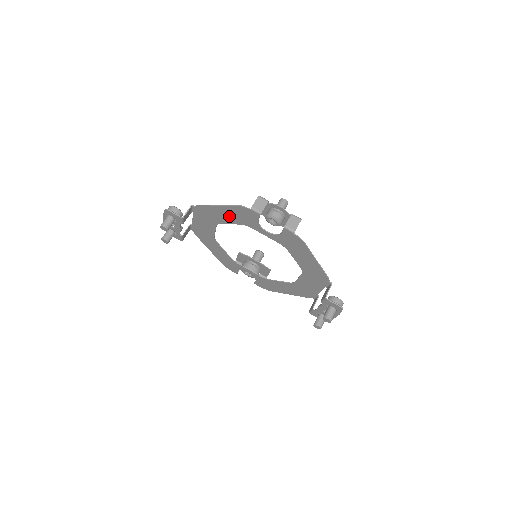
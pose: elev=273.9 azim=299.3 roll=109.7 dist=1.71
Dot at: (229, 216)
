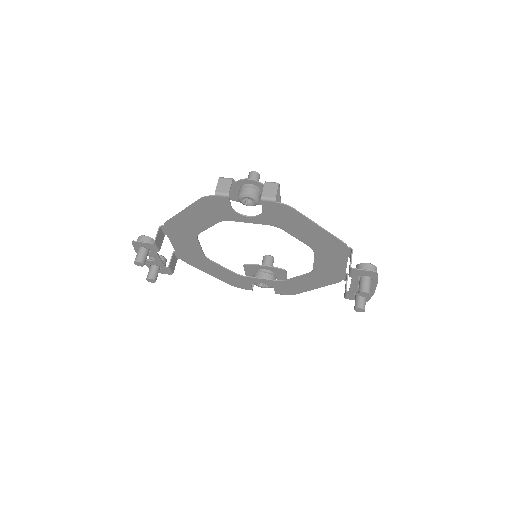
Dot at: (201, 218)
